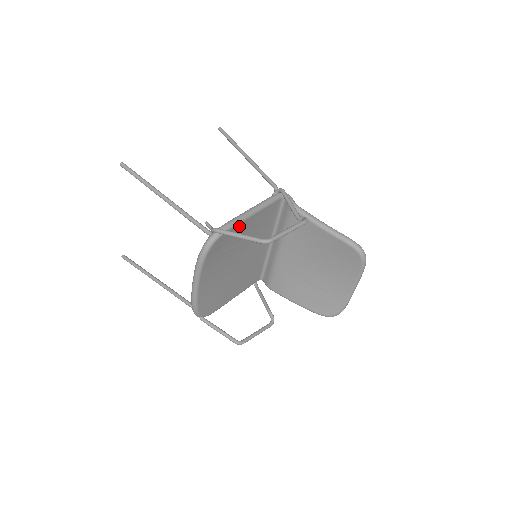
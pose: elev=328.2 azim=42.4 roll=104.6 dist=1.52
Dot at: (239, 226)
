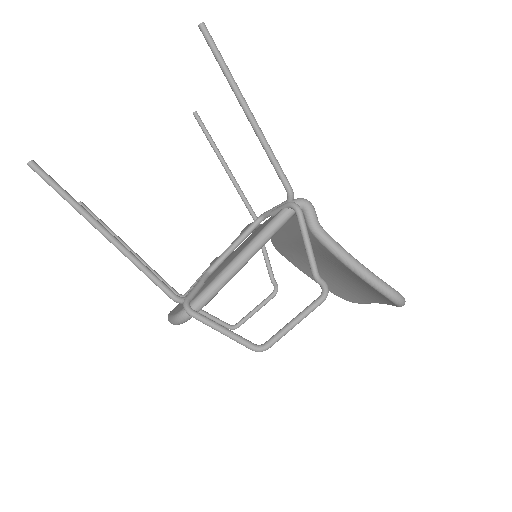
Dot at: (226, 282)
